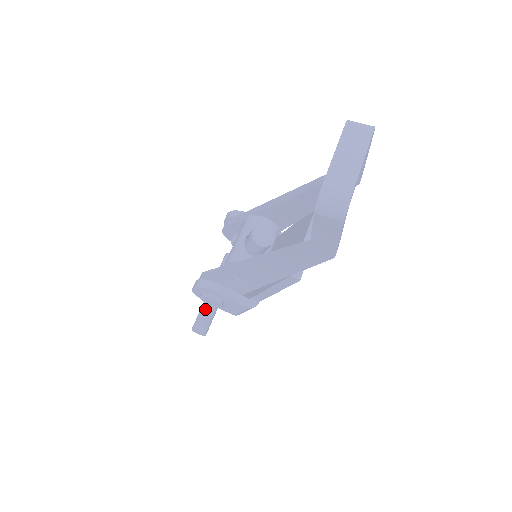
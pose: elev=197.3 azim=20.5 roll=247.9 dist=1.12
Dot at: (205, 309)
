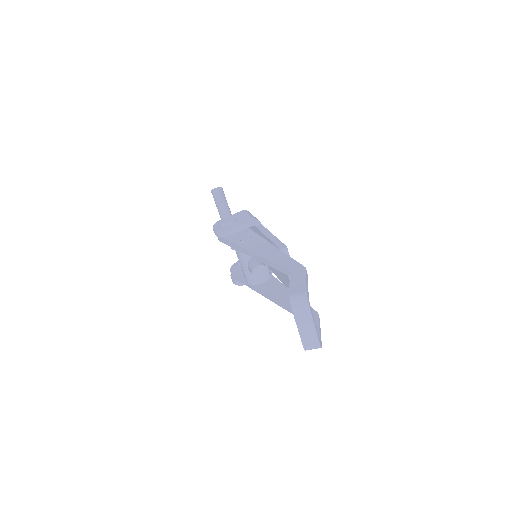
Dot at: occluded
